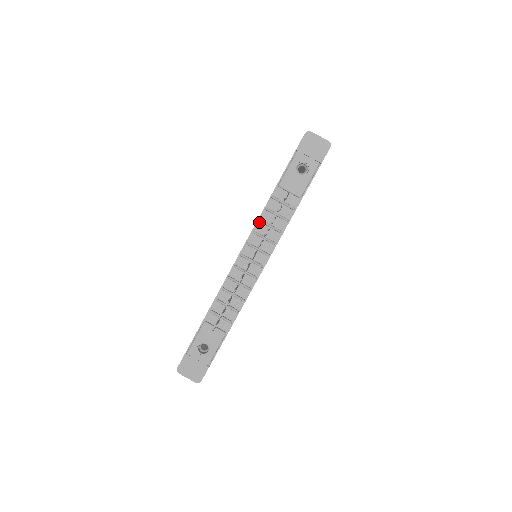
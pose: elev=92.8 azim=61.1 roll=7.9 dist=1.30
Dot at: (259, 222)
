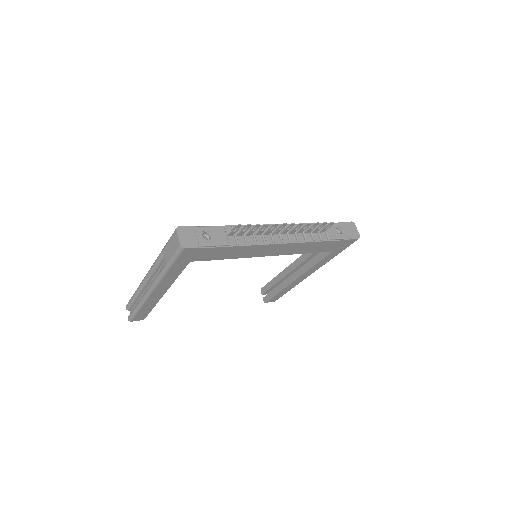
Dot at: occluded
